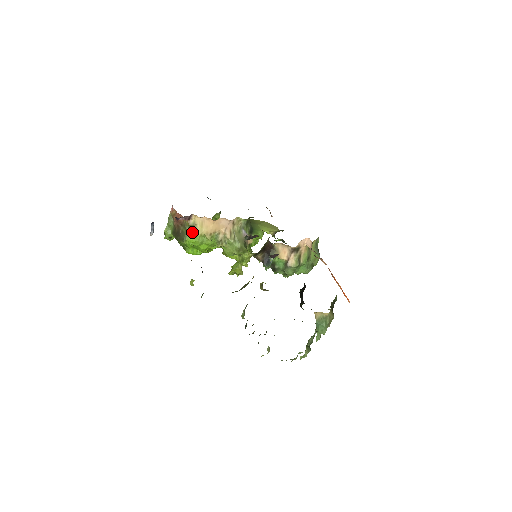
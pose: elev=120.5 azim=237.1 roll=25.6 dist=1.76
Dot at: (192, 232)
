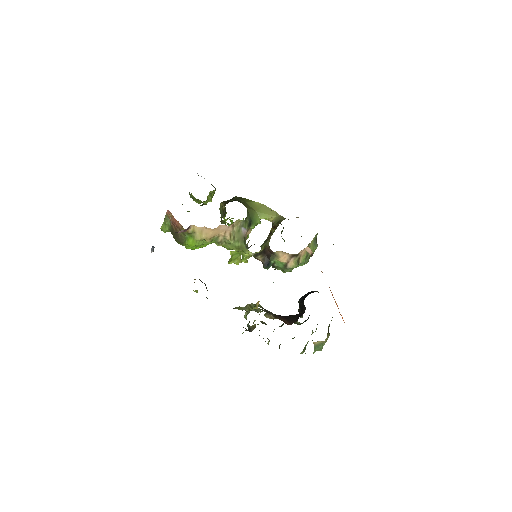
Dot at: (191, 238)
